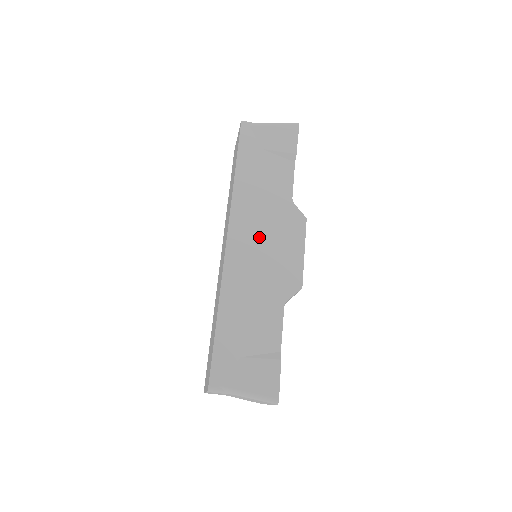
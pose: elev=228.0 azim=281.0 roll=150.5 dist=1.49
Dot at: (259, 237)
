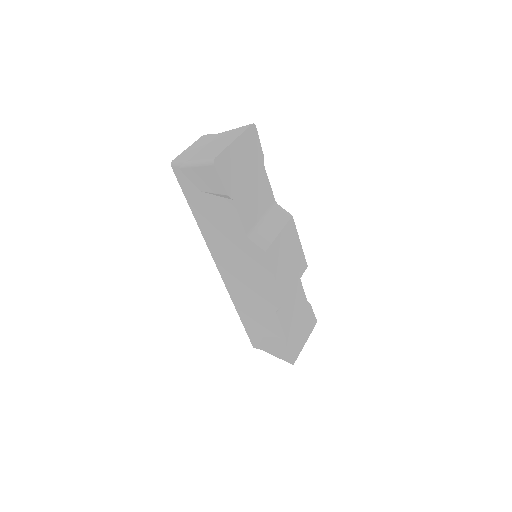
Dot at: (237, 268)
